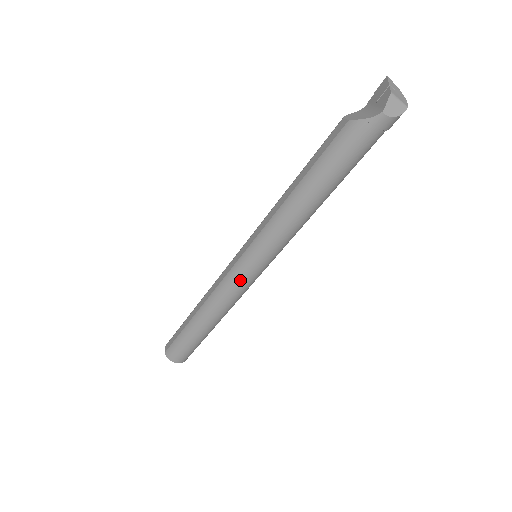
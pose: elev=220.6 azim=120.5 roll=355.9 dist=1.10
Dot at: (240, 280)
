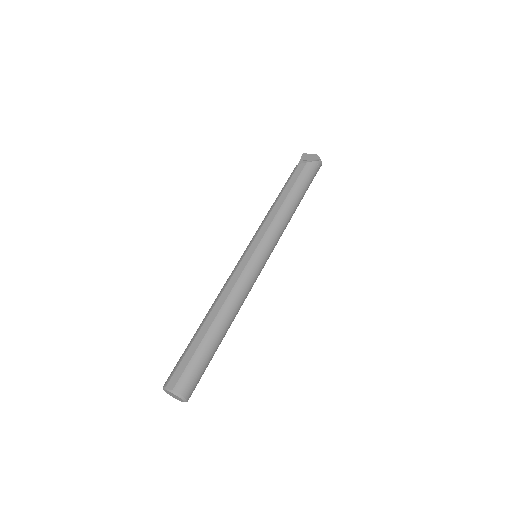
Dot at: (256, 270)
